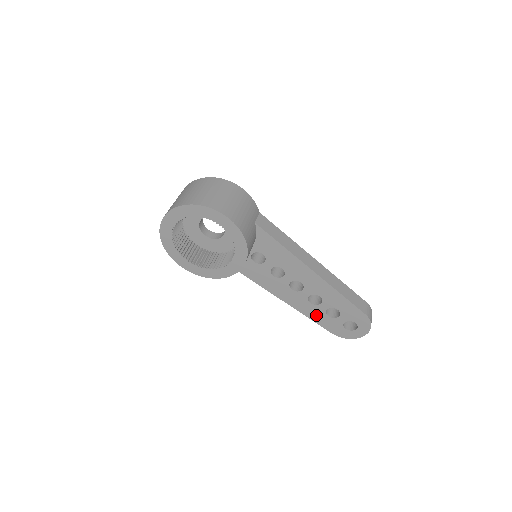
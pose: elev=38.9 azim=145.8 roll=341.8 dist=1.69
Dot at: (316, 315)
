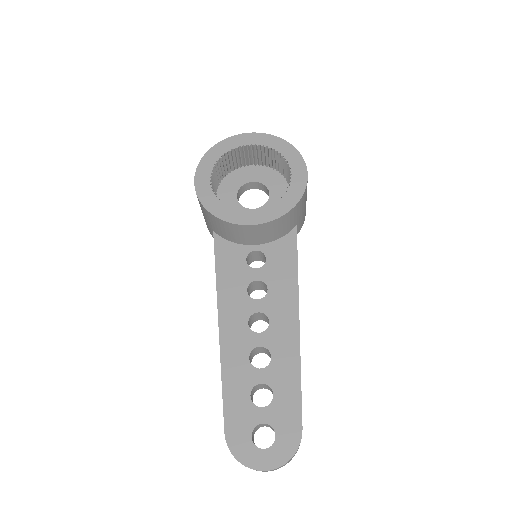
Dot at: (236, 382)
